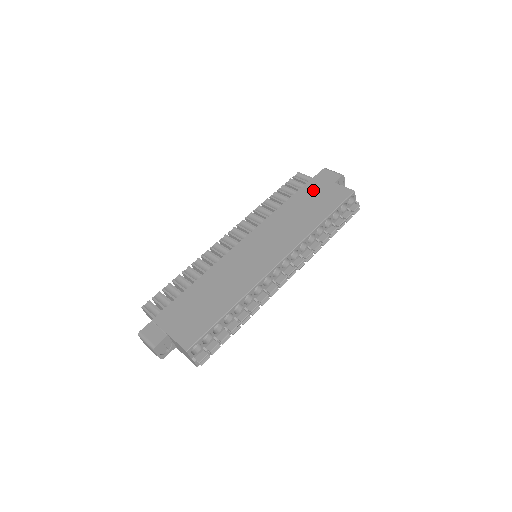
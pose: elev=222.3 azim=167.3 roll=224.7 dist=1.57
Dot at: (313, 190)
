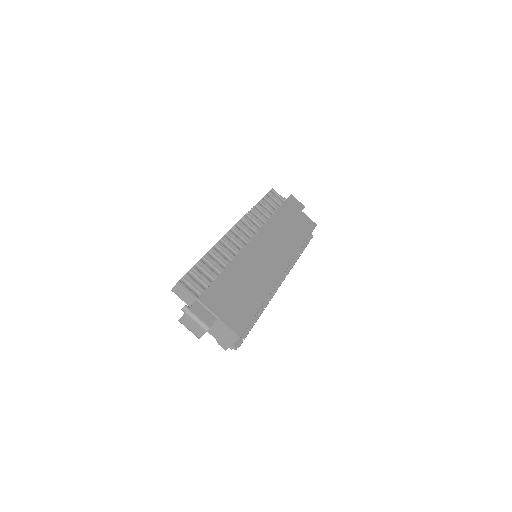
Dot at: (290, 212)
